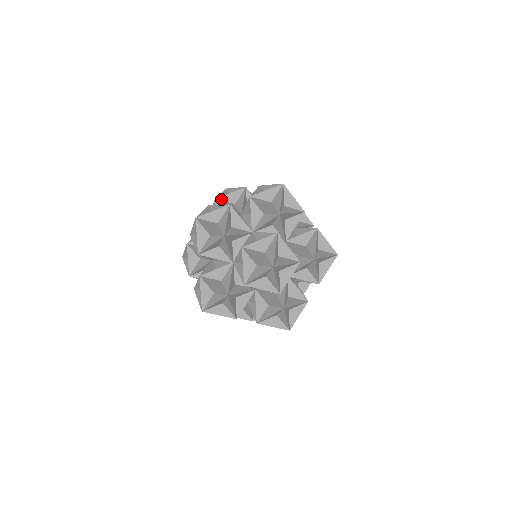
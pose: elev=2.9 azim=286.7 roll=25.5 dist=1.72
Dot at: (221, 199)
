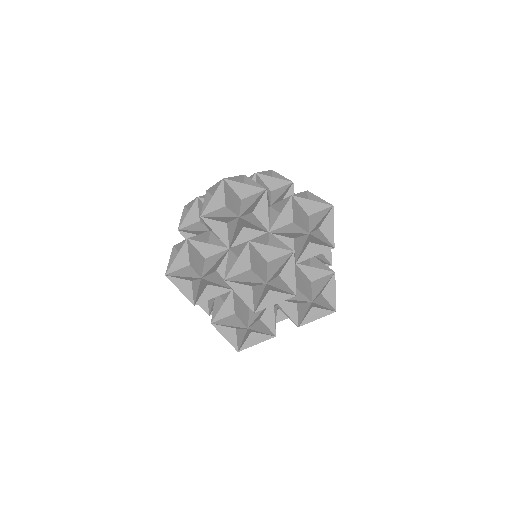
Dot at: occluded
